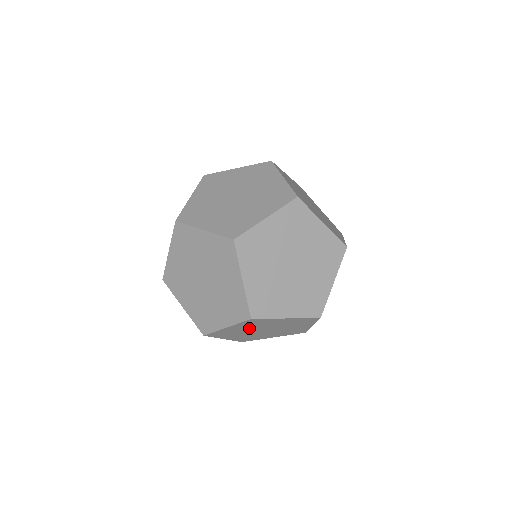
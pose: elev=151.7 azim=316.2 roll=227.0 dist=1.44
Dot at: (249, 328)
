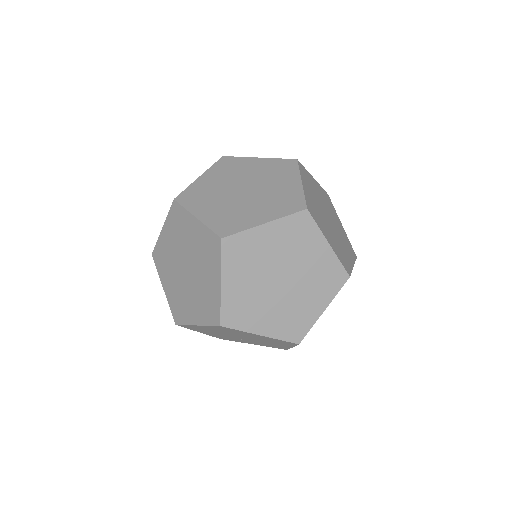
Dot at: occluded
